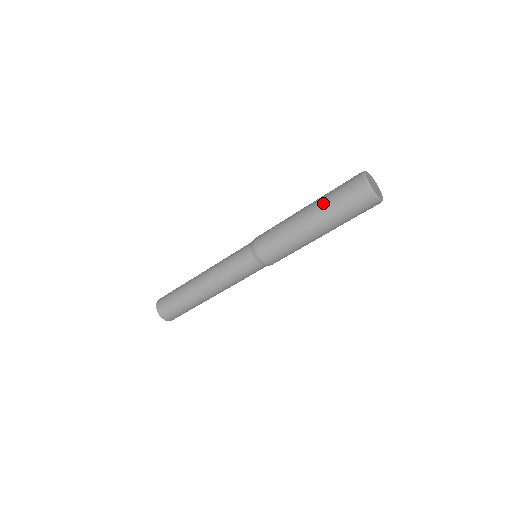
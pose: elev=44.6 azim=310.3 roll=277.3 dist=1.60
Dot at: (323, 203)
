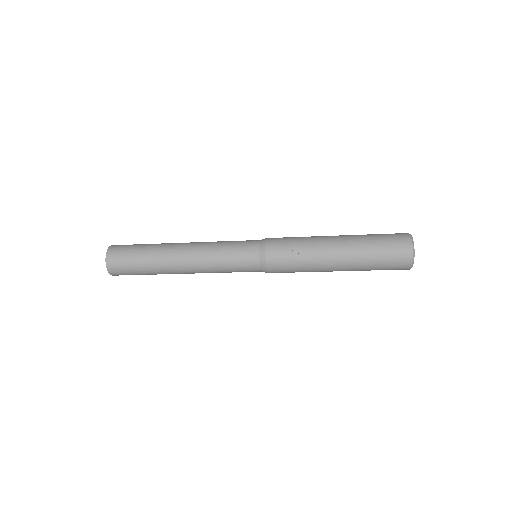
Dot at: (362, 257)
